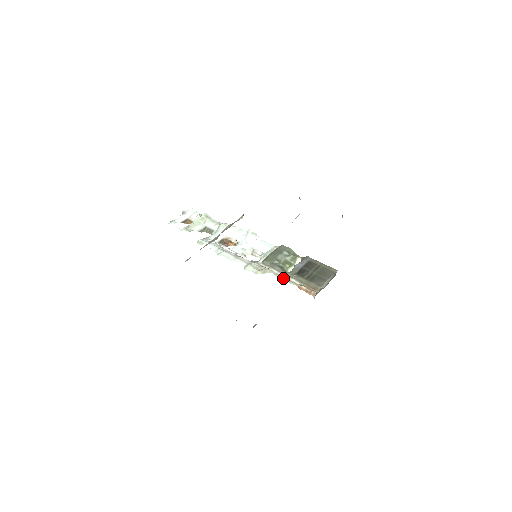
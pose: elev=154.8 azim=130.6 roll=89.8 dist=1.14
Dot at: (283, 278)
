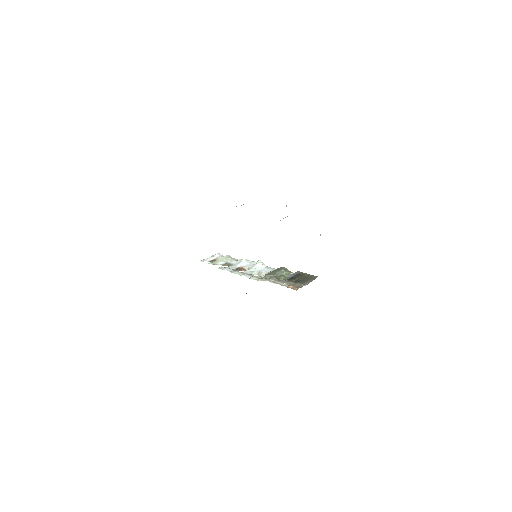
Dot at: (277, 283)
